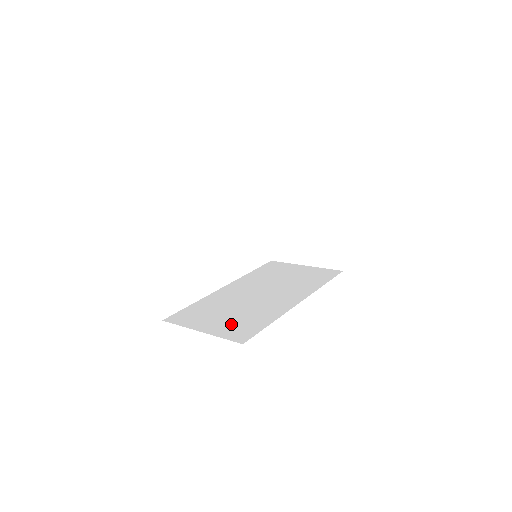
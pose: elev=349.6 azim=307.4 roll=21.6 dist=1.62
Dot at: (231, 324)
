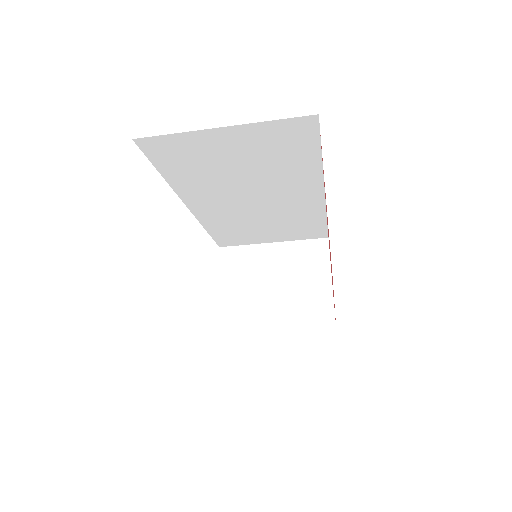
Dot at: occluded
